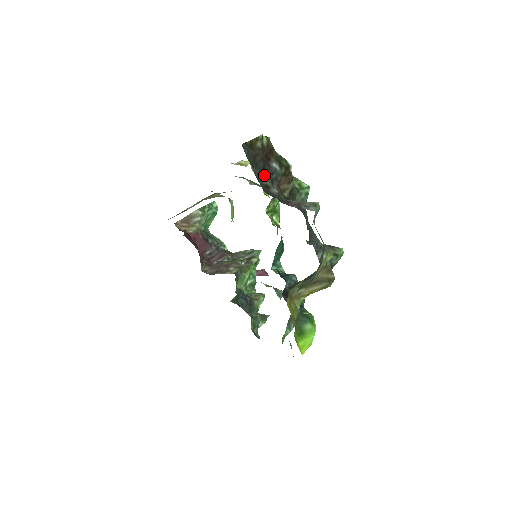
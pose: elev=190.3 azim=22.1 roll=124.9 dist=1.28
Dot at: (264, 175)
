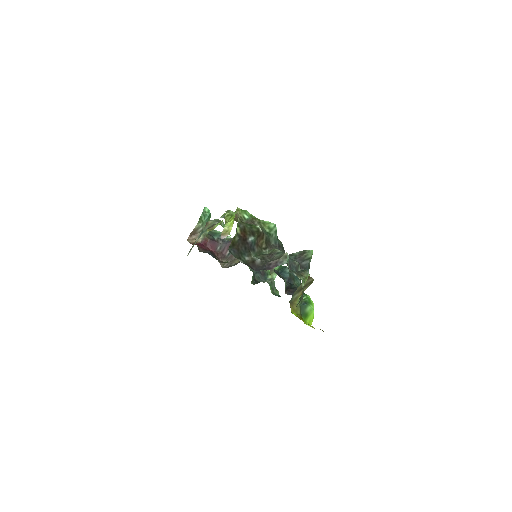
Dot at: (248, 254)
